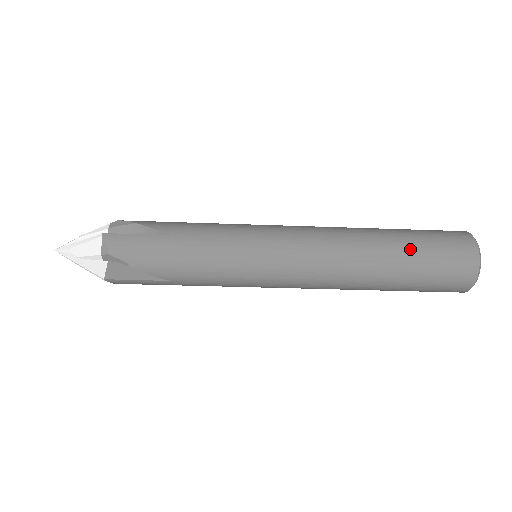
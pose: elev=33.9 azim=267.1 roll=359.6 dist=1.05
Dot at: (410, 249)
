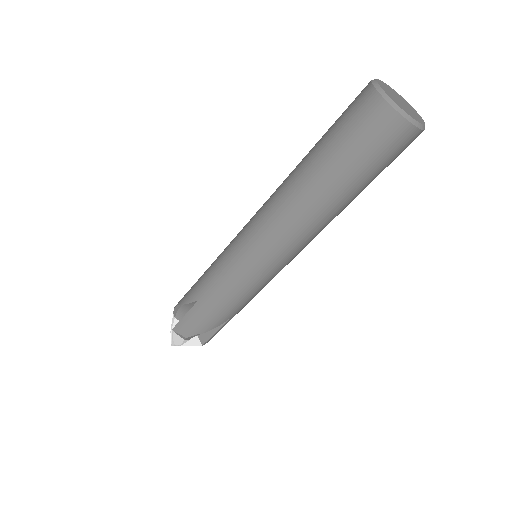
Dot at: (333, 164)
